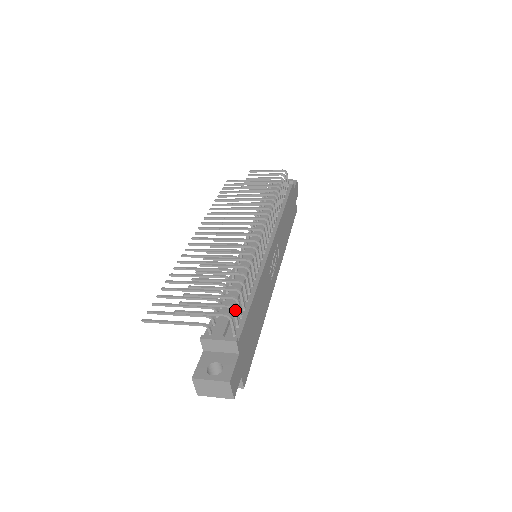
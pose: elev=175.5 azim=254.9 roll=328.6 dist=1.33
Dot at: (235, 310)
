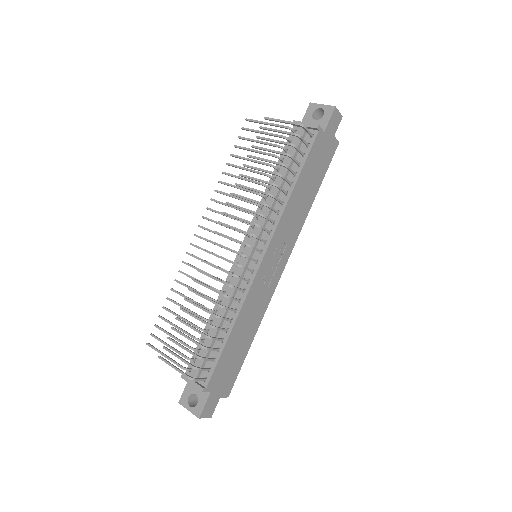
Dot at: (199, 370)
